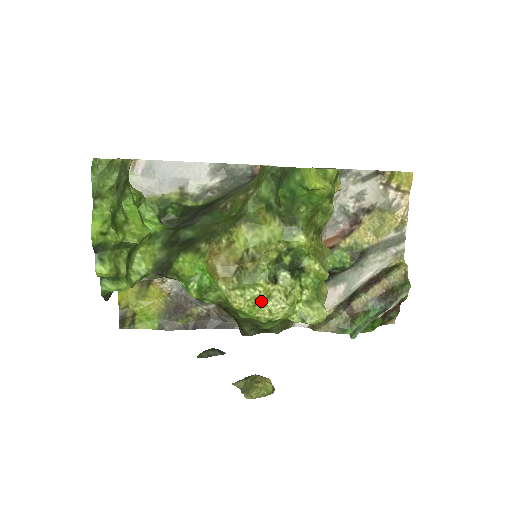
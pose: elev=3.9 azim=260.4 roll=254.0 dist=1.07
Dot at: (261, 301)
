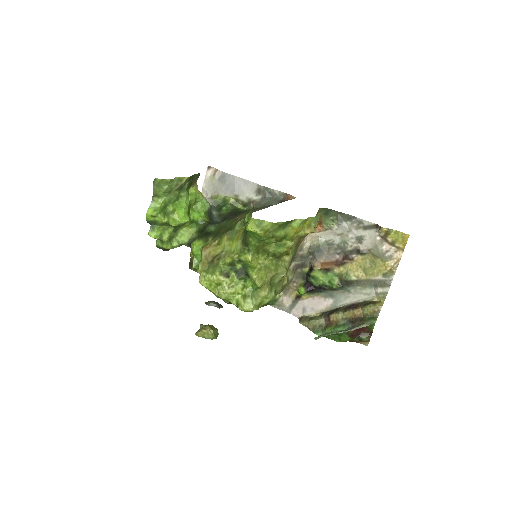
Dot at: (215, 284)
